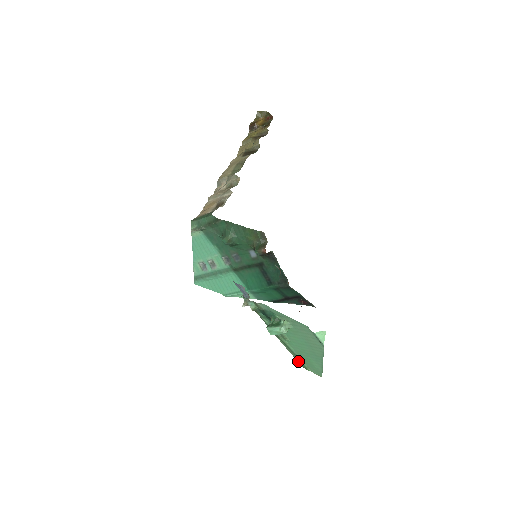
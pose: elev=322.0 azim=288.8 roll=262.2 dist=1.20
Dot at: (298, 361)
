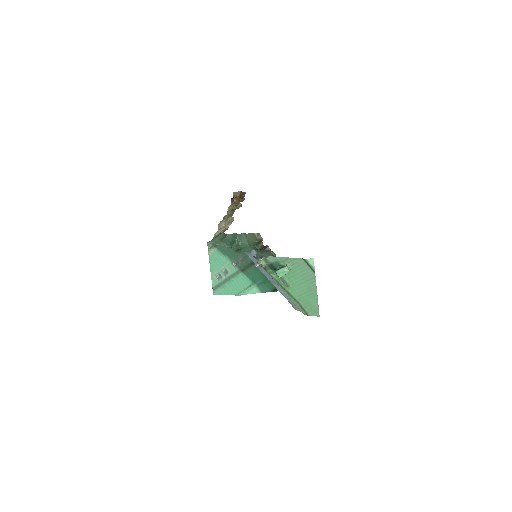
Dot at: (300, 309)
